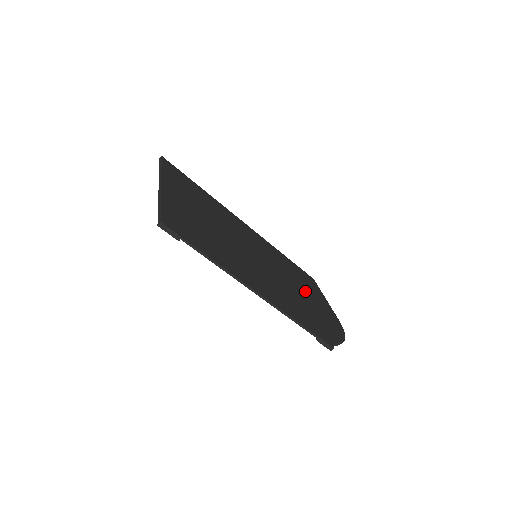
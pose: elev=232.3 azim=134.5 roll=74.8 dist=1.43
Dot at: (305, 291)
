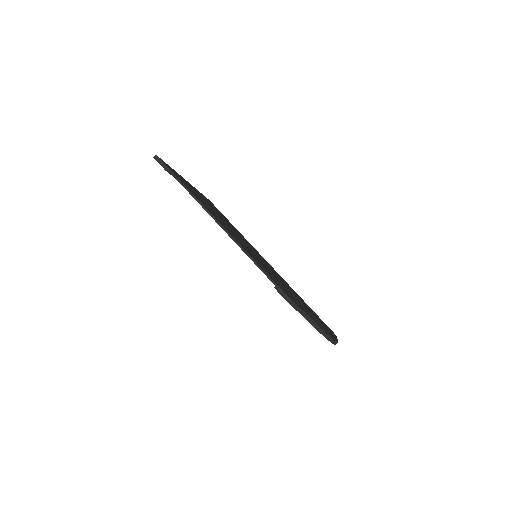
Dot at: occluded
